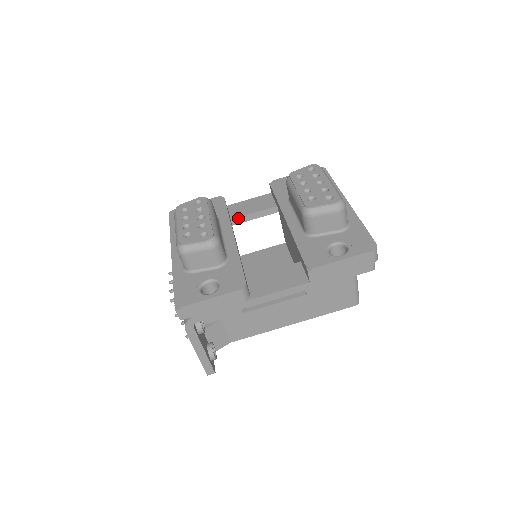
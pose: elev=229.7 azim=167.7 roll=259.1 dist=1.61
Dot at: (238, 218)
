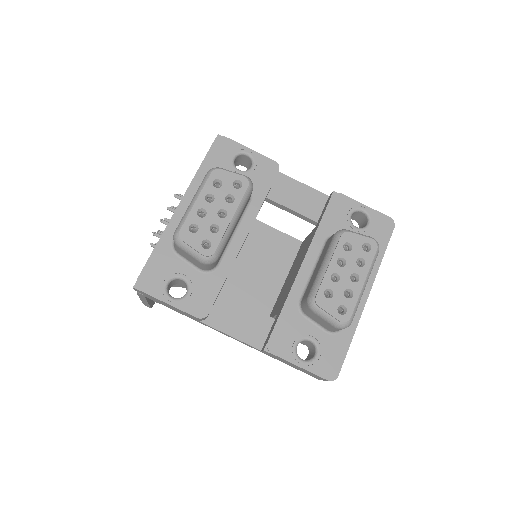
Dot at: (274, 201)
